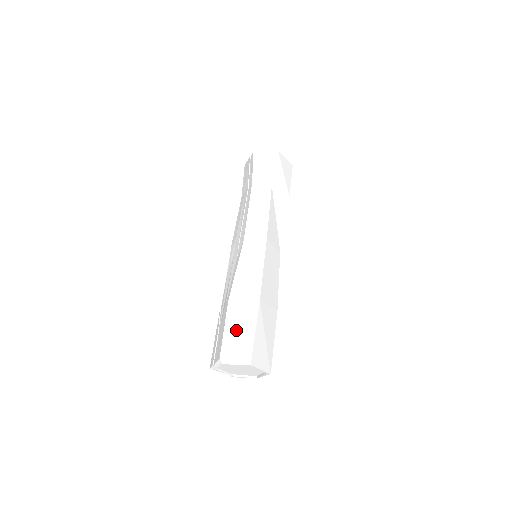
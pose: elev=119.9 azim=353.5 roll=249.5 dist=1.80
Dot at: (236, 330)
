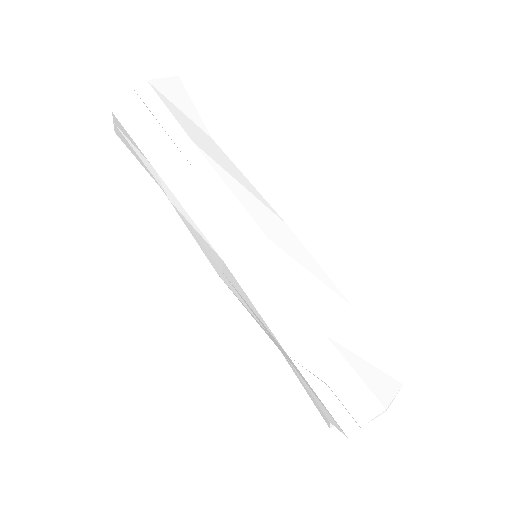
Dot at: (363, 361)
